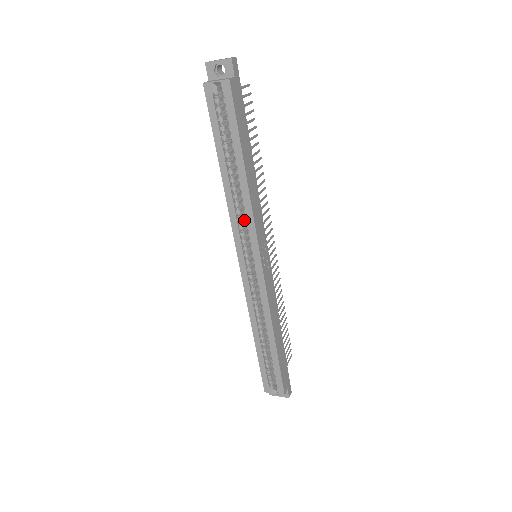
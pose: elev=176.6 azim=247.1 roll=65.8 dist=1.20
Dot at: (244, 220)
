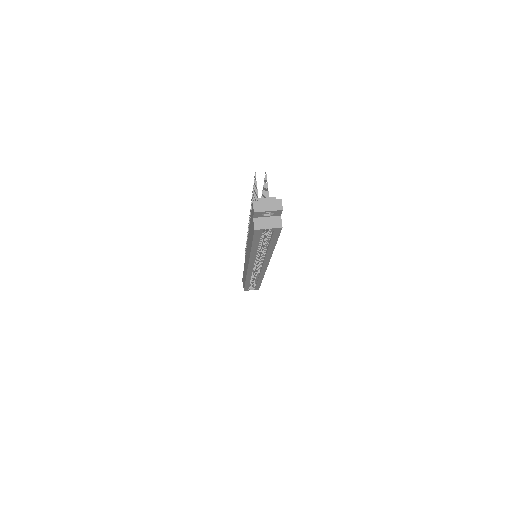
Dot at: occluded
